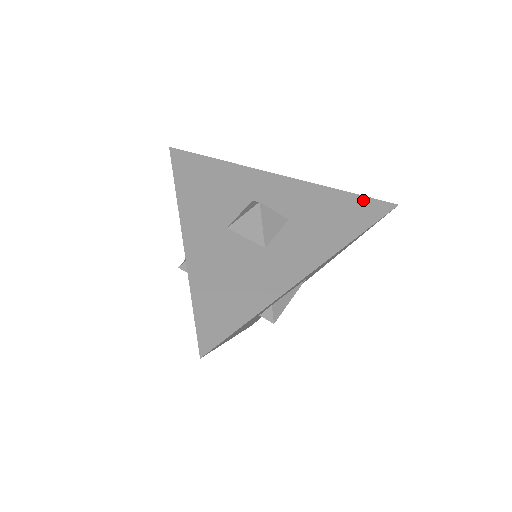
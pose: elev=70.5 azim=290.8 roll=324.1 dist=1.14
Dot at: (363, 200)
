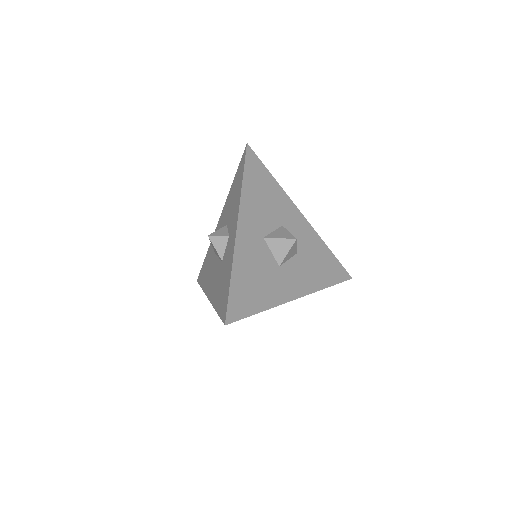
Dot at: (338, 264)
